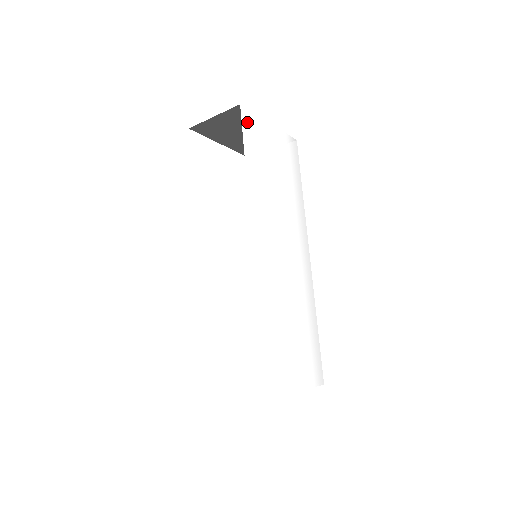
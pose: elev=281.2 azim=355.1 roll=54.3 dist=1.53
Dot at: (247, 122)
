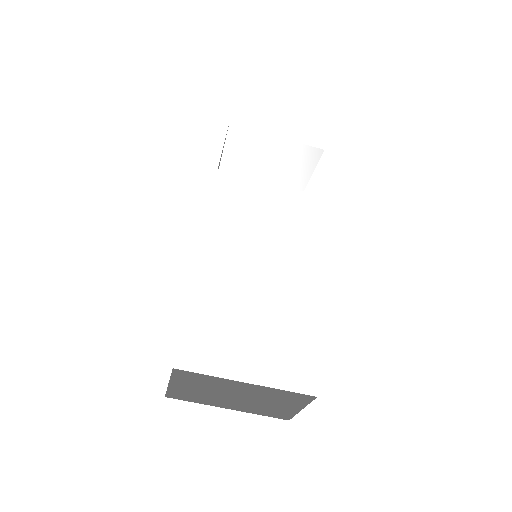
Dot at: (236, 135)
